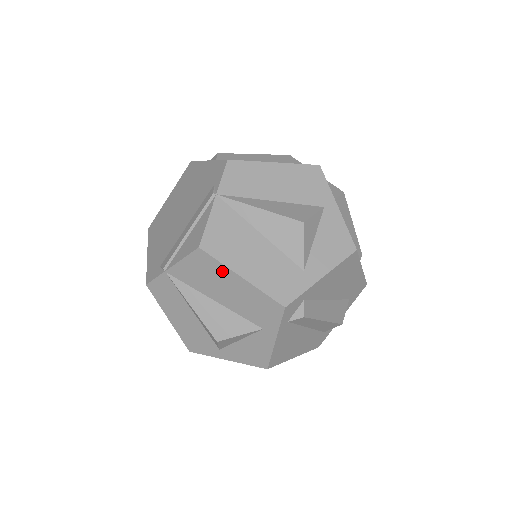
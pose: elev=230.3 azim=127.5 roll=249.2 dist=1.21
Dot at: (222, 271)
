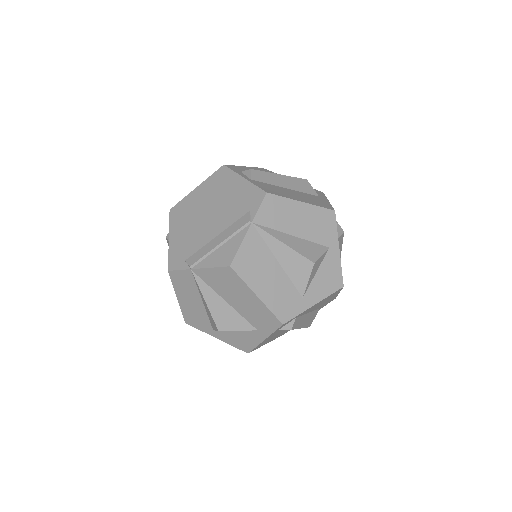
Dot at: (242, 287)
